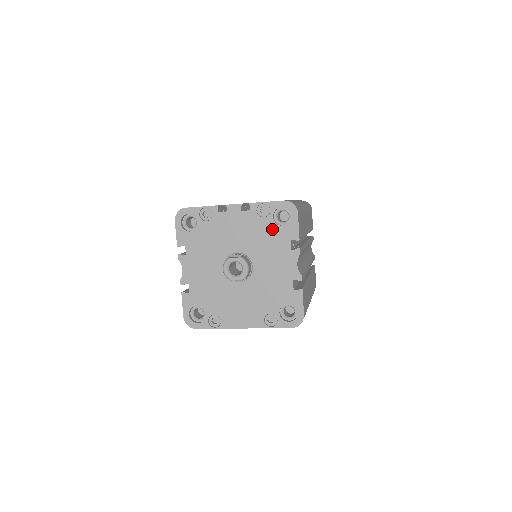
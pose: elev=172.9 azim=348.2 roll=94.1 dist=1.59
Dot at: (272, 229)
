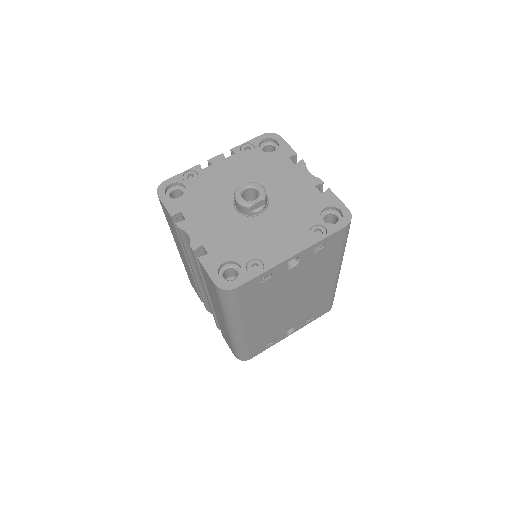
Dot at: (265, 158)
